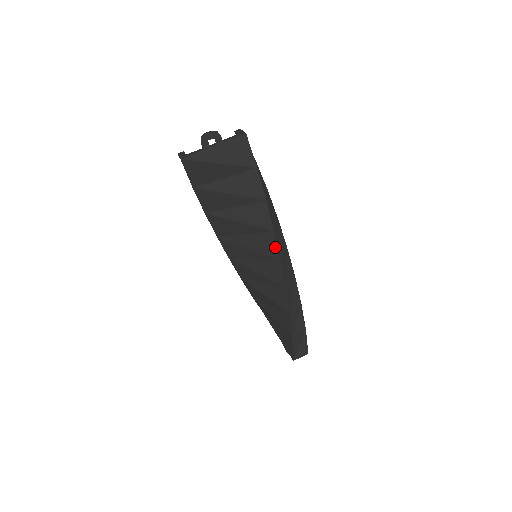
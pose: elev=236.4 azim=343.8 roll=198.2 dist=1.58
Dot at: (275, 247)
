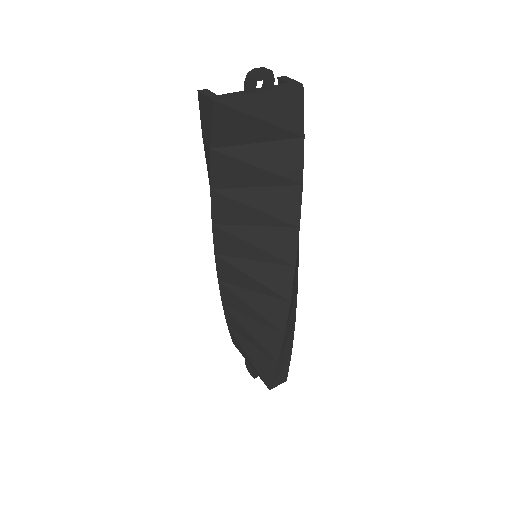
Dot at: (294, 248)
